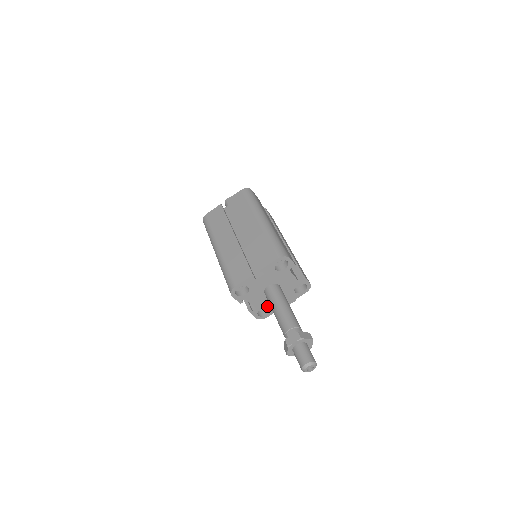
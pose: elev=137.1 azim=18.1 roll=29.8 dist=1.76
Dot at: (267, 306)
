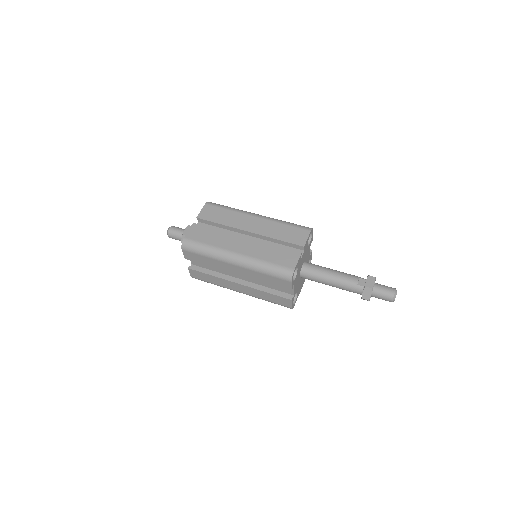
Dot at: (297, 291)
